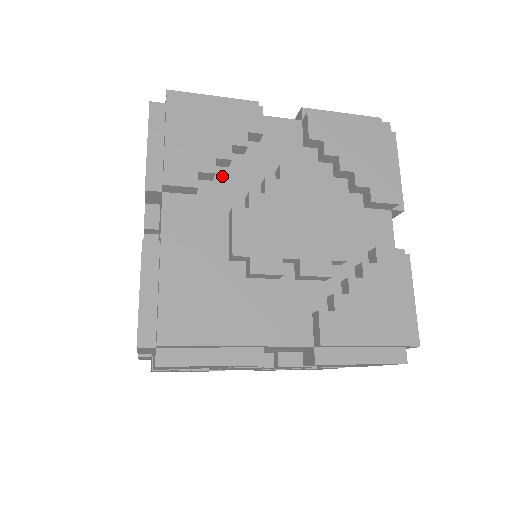
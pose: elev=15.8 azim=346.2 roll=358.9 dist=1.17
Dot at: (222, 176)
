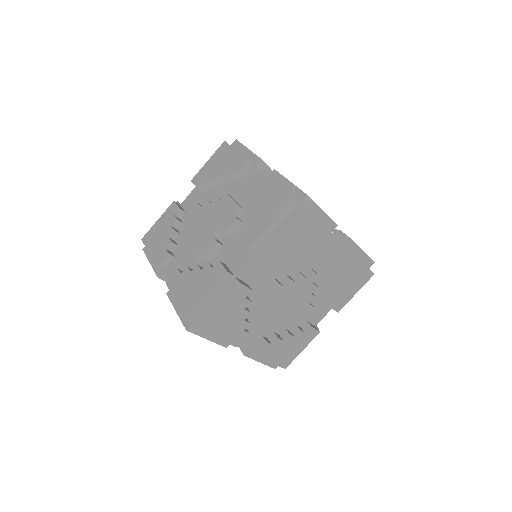
Dot at: occluded
